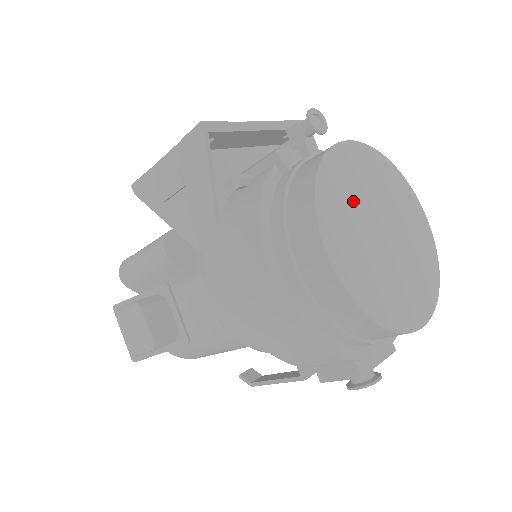
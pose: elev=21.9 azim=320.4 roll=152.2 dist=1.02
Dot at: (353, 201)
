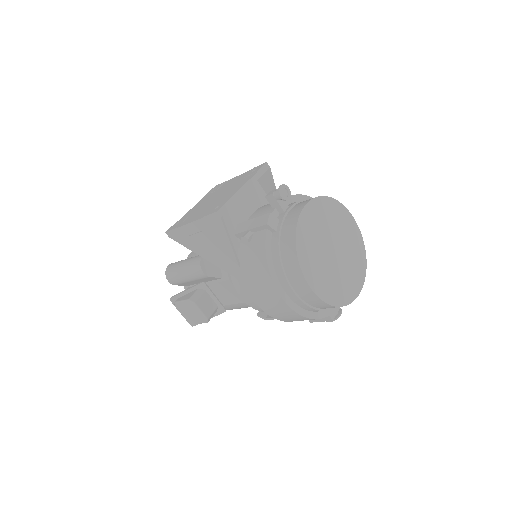
Dot at: (315, 244)
